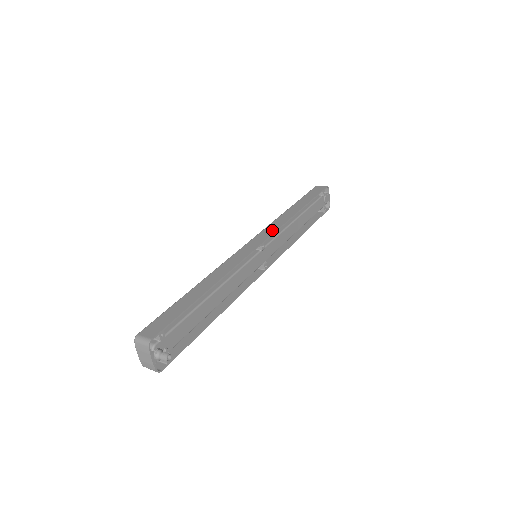
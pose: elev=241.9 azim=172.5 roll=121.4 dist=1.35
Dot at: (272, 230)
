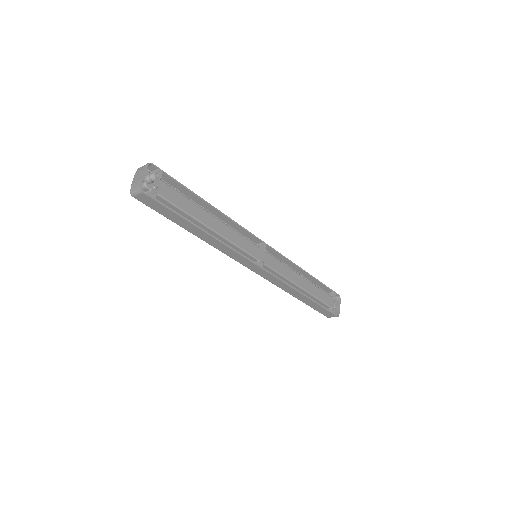
Dot at: (277, 253)
